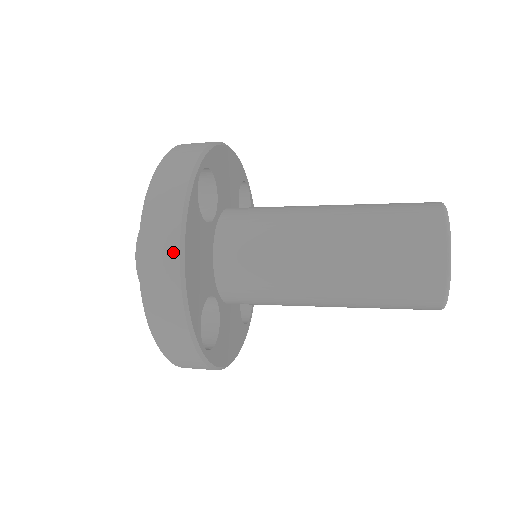
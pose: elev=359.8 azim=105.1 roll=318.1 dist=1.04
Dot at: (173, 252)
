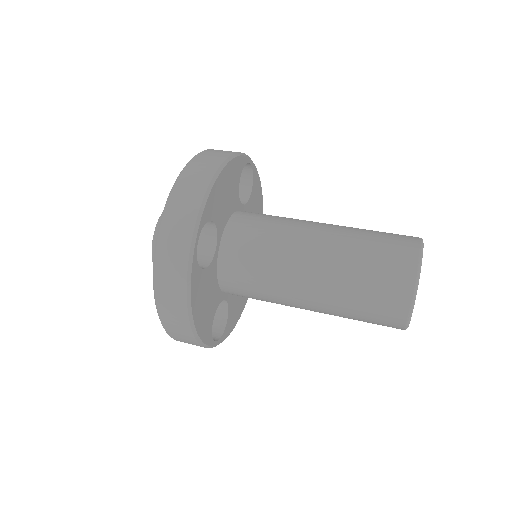
Dot at: (183, 316)
